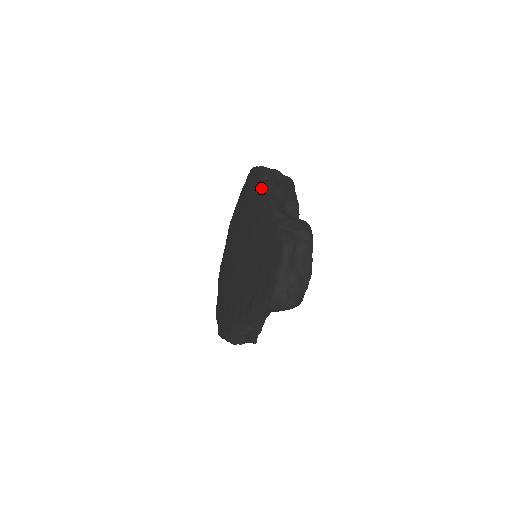
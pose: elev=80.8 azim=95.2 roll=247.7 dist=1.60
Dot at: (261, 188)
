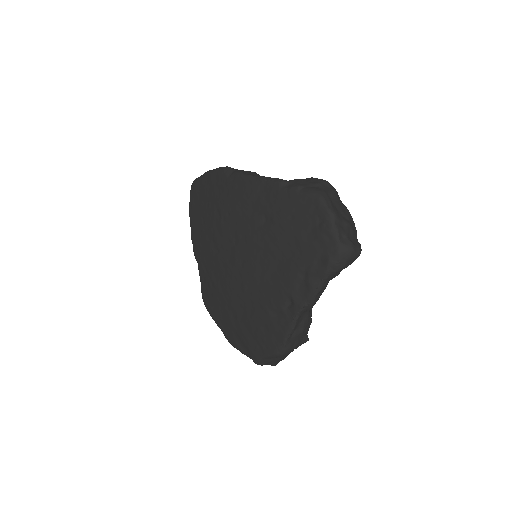
Dot at: (236, 179)
